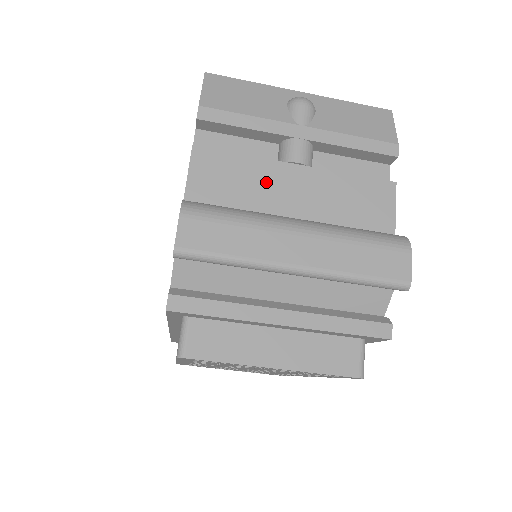
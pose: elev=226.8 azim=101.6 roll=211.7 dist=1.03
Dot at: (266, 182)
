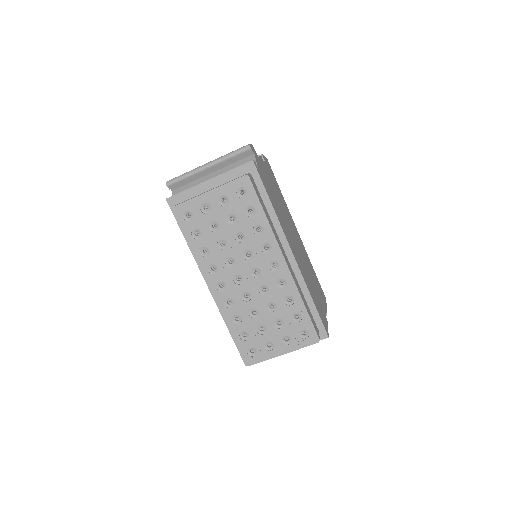
Dot at: occluded
